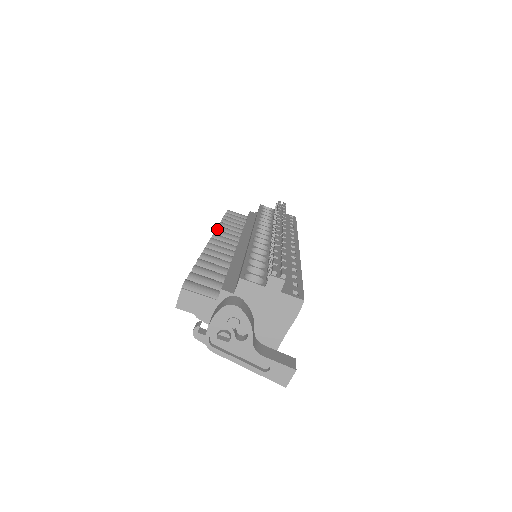
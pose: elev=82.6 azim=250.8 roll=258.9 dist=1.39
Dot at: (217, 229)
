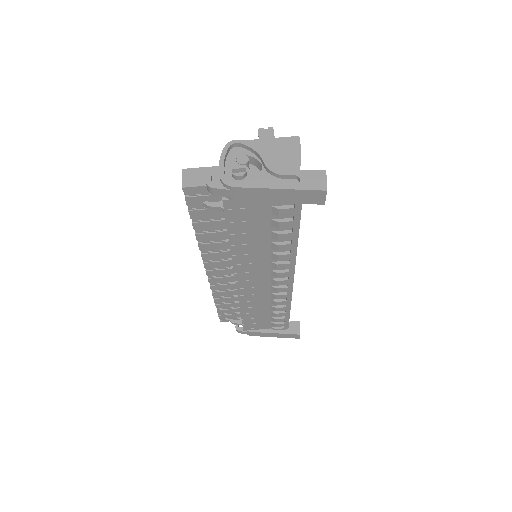
Dot at: occluded
